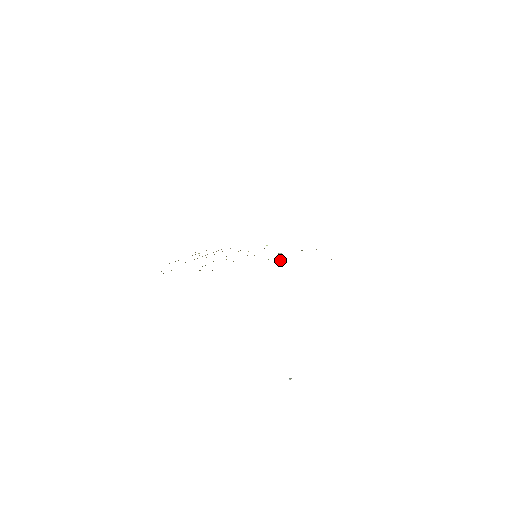
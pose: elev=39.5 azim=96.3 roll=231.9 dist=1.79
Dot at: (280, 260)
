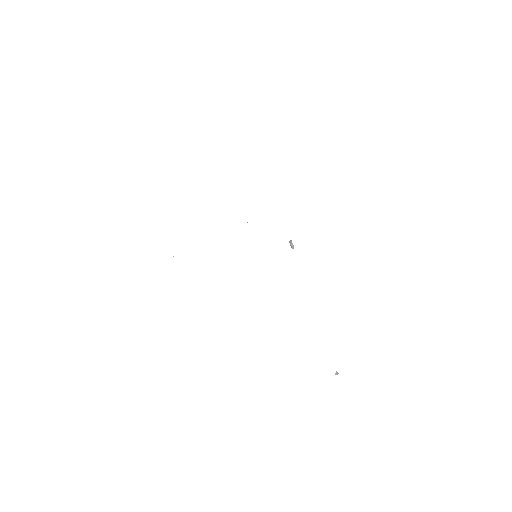
Dot at: (292, 248)
